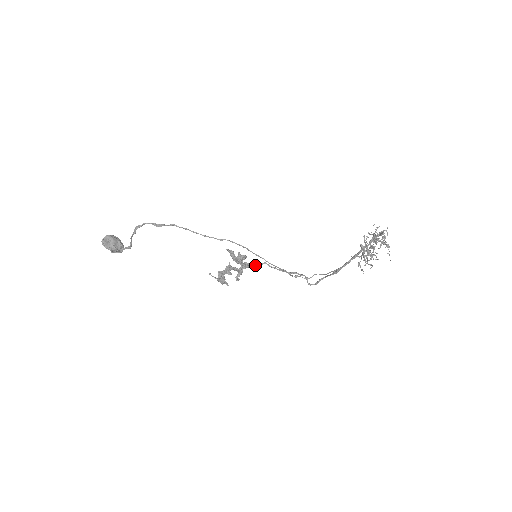
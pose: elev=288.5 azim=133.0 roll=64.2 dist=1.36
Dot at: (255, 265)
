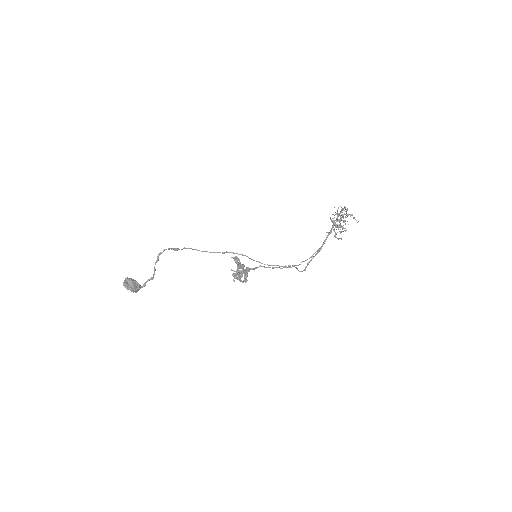
Dot at: (254, 268)
